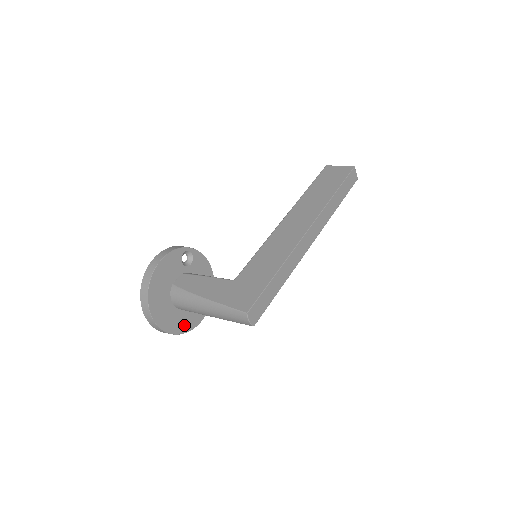
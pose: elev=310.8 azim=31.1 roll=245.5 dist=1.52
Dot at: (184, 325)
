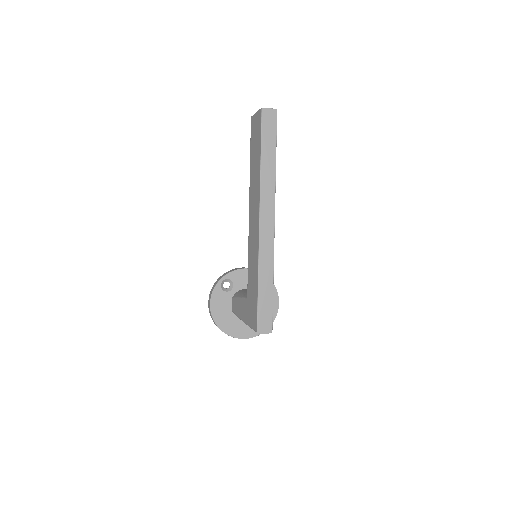
Dot at: occluded
